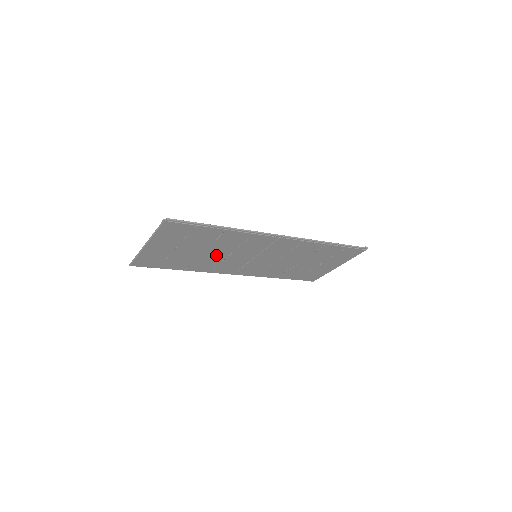
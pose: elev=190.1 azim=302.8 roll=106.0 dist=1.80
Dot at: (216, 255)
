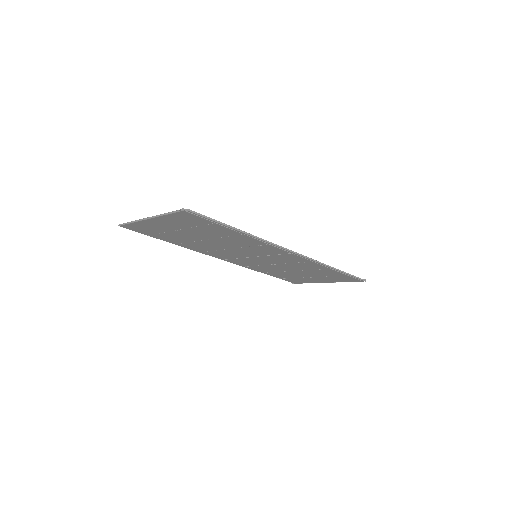
Dot at: (217, 245)
